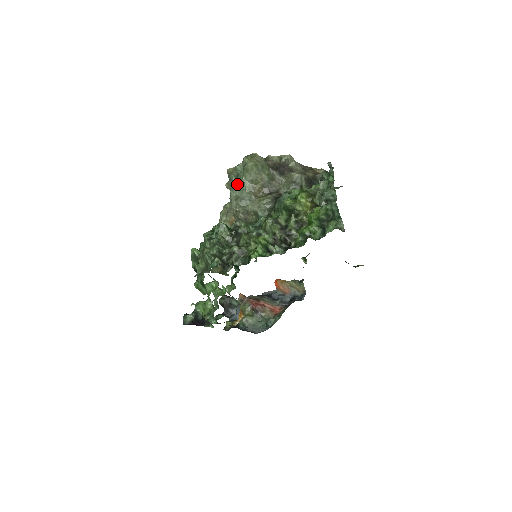
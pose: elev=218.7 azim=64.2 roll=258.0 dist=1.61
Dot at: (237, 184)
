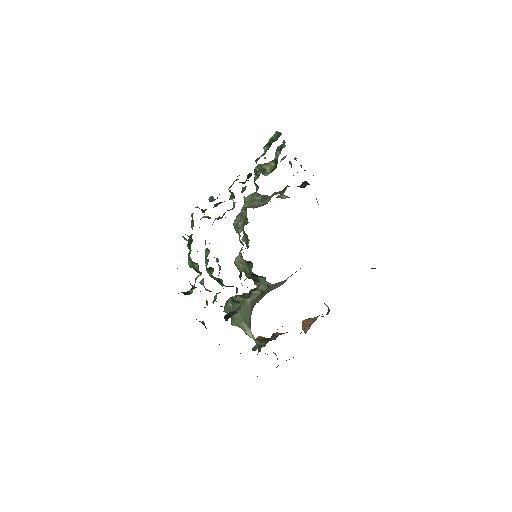
Dot at: occluded
